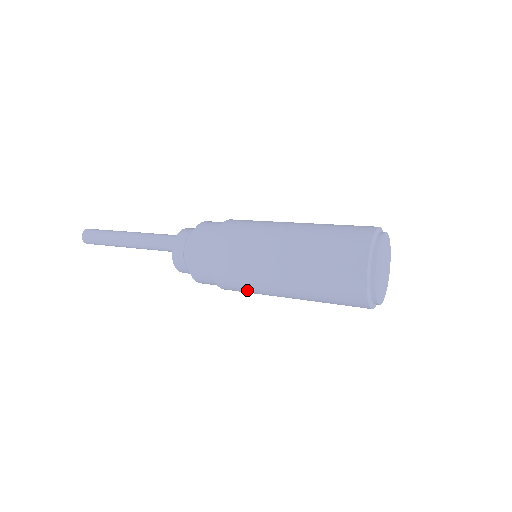
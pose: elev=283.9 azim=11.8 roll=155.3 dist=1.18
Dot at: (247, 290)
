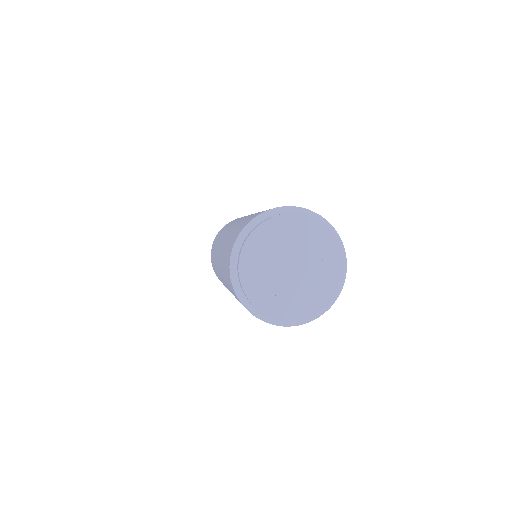
Dot at: occluded
